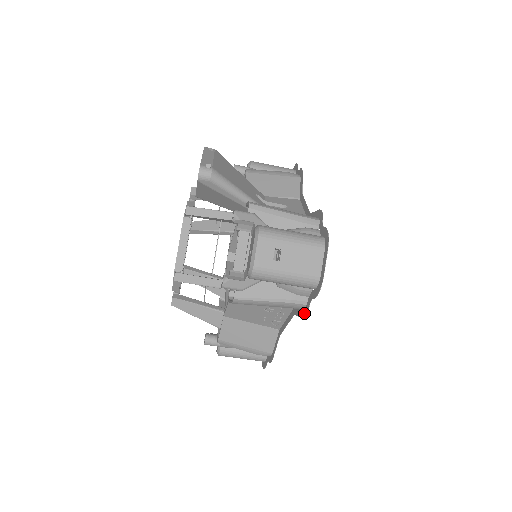
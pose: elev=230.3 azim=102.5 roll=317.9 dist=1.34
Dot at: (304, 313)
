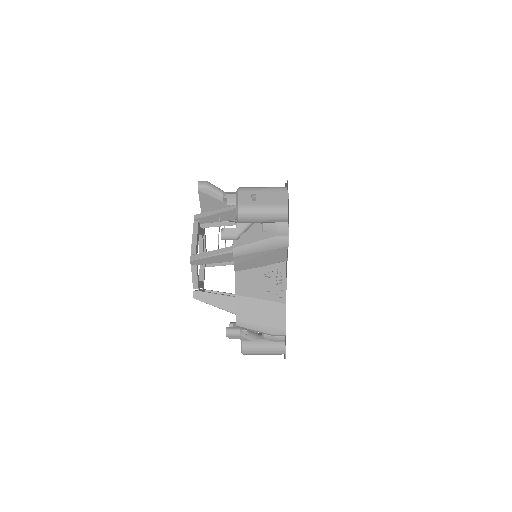
Dot at: (288, 246)
